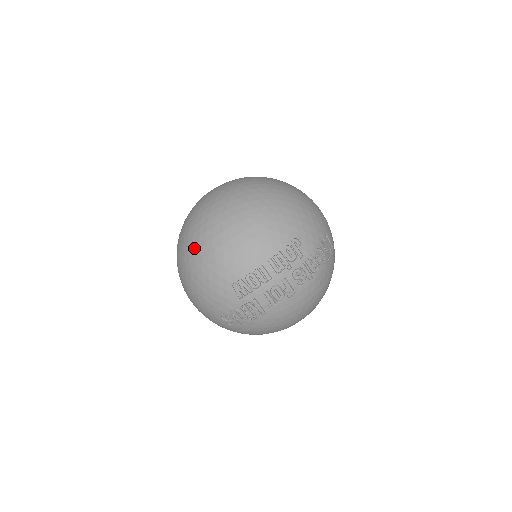
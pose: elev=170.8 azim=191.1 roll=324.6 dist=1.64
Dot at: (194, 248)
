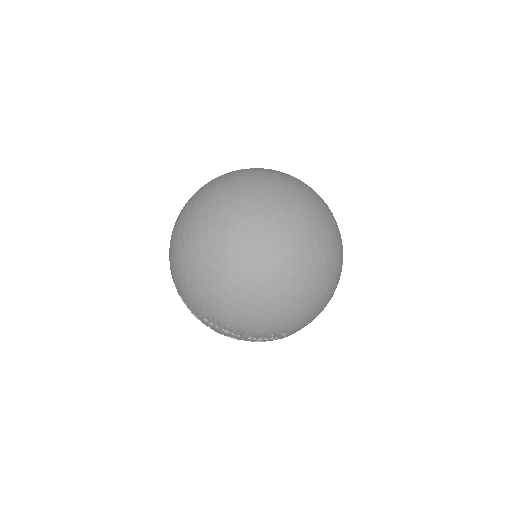
Dot at: (216, 264)
